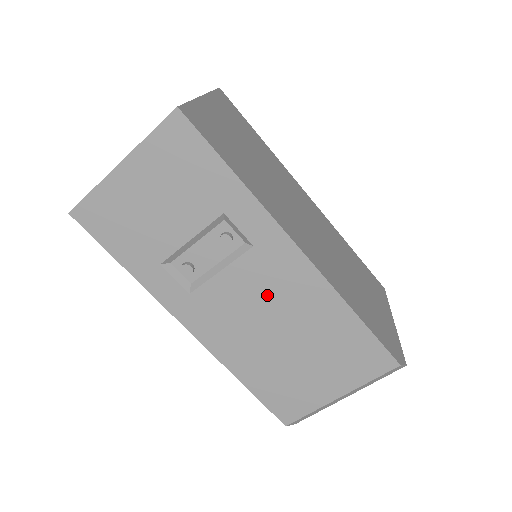
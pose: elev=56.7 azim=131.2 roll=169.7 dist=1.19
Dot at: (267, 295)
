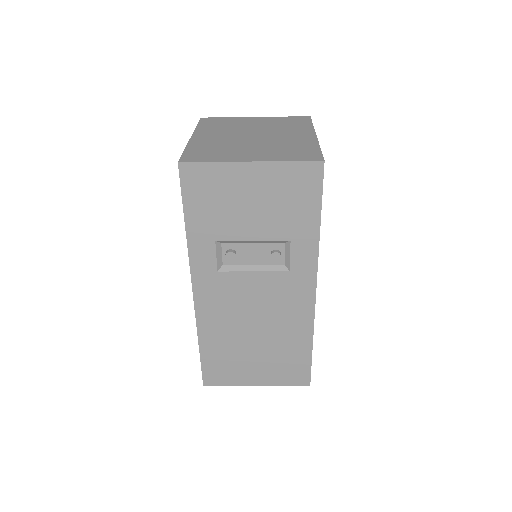
Dot at: (270, 304)
